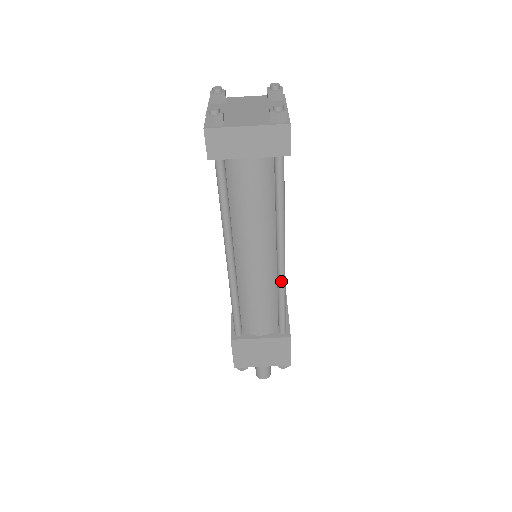
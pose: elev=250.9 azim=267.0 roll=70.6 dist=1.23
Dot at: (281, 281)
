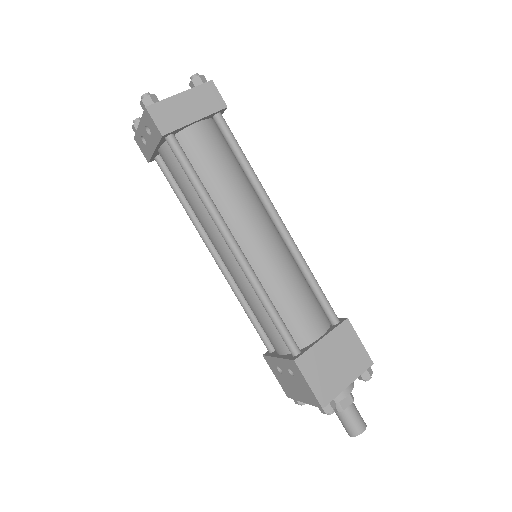
Dot at: (295, 249)
